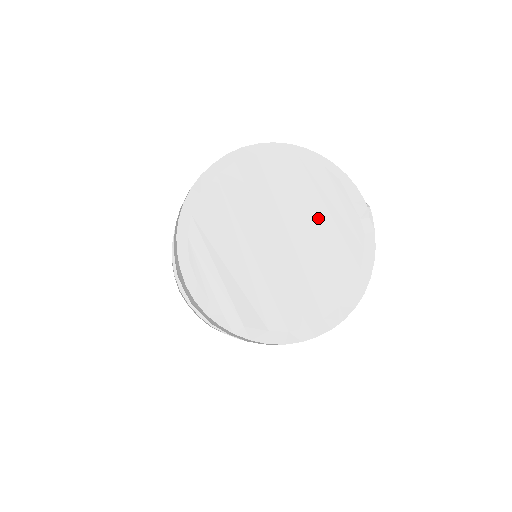
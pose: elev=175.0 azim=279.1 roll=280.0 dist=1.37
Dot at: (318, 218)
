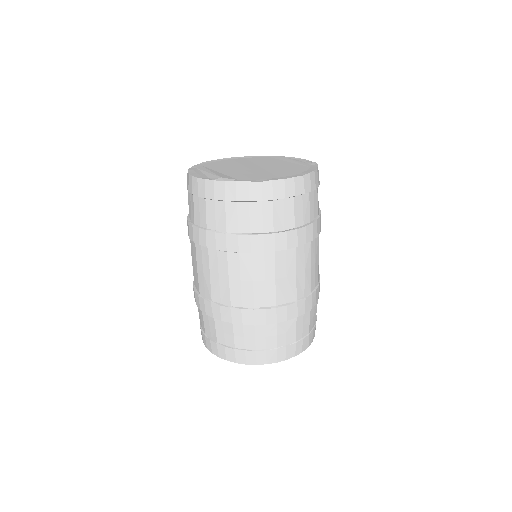
Dot at: (279, 164)
